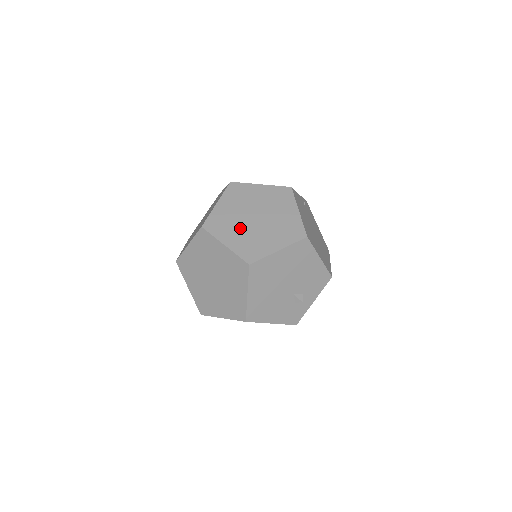
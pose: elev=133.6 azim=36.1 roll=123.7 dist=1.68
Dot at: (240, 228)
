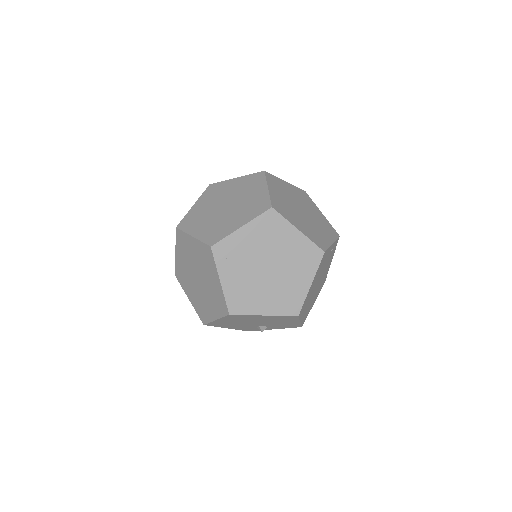
Dot at: (246, 271)
